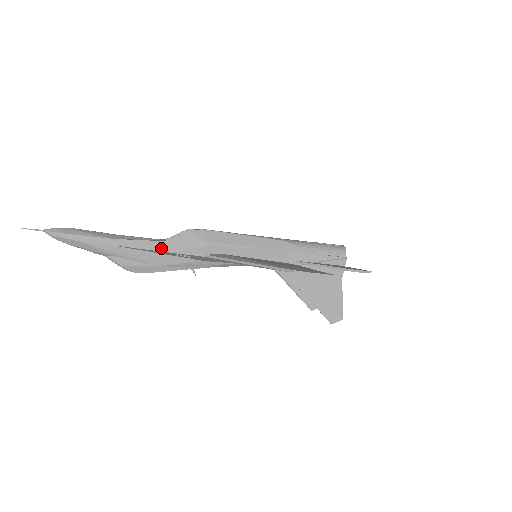
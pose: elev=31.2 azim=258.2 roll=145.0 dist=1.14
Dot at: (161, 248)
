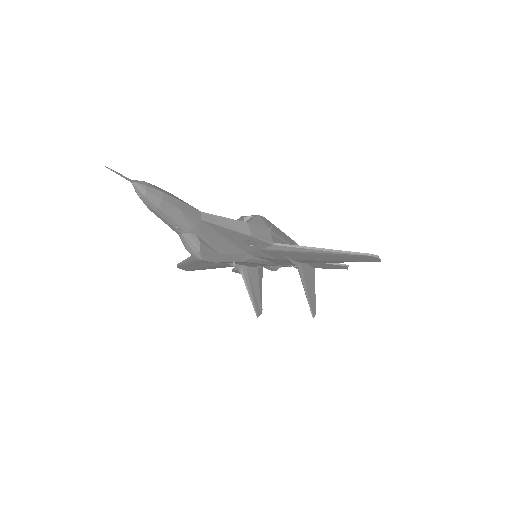
Dot at: (245, 230)
